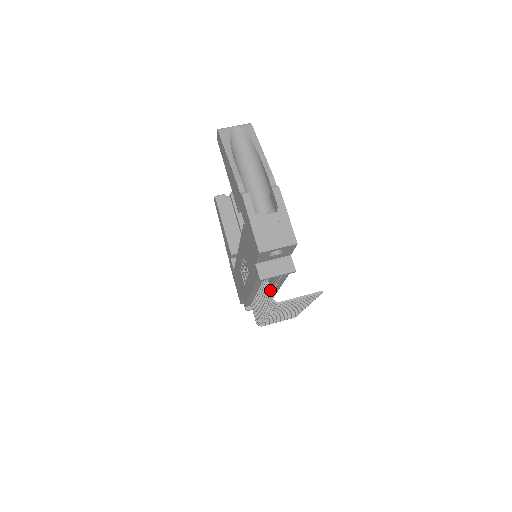
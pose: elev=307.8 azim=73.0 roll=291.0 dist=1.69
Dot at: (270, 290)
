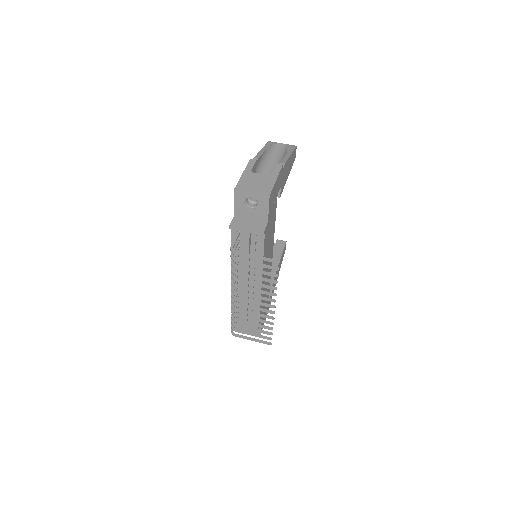
Dot at: (235, 241)
